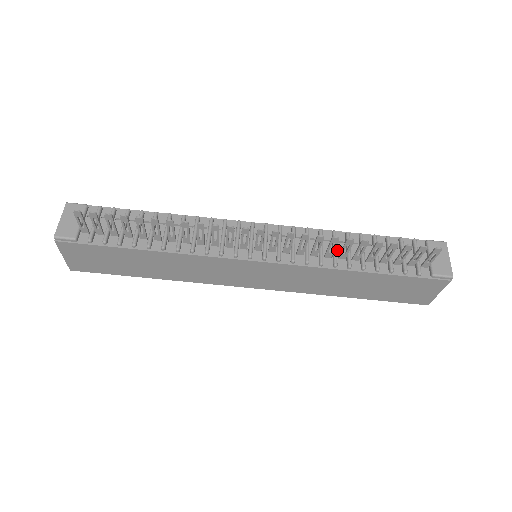
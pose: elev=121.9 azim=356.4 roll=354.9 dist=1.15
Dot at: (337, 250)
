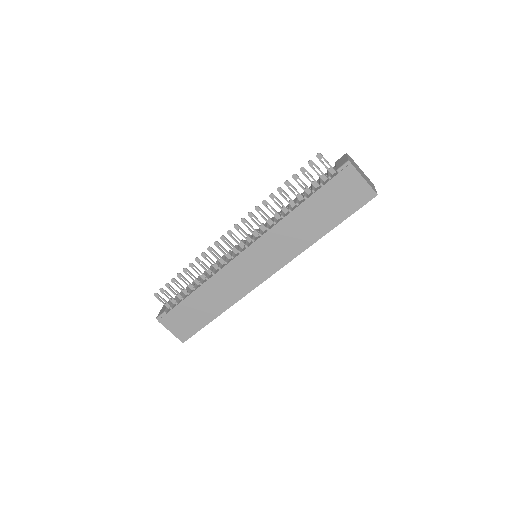
Dot at: occluded
